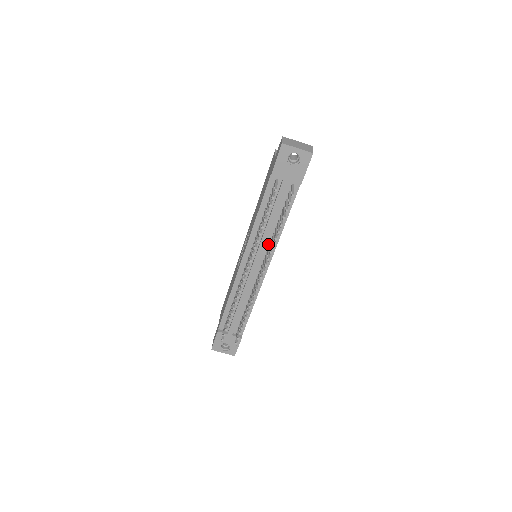
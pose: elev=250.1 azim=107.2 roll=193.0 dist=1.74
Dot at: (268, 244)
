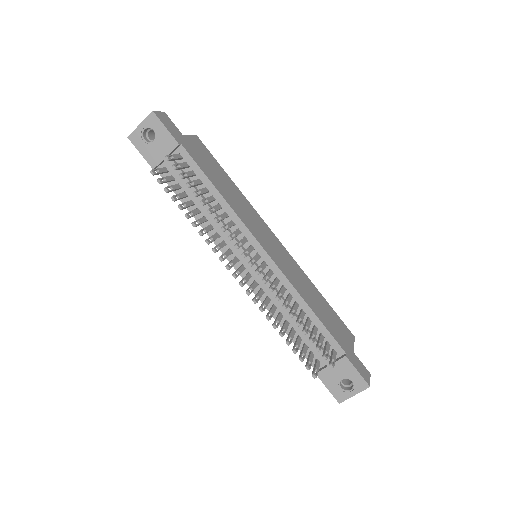
Dot at: (234, 229)
